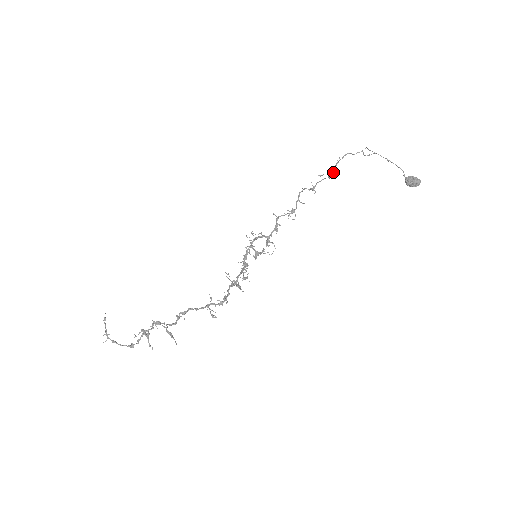
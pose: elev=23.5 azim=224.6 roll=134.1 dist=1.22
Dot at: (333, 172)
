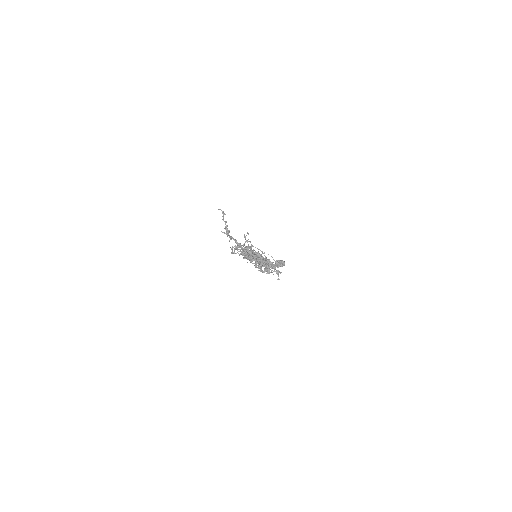
Dot at: (246, 241)
